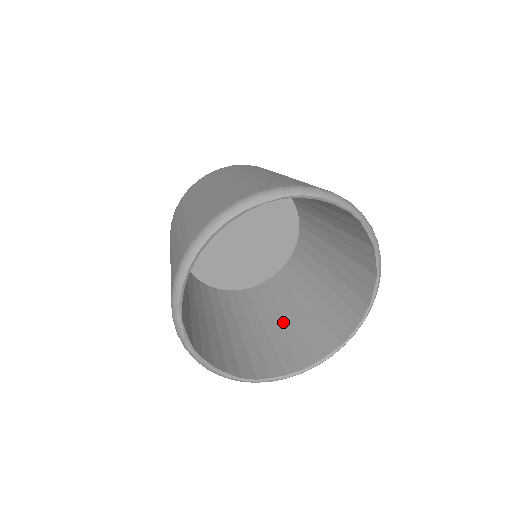
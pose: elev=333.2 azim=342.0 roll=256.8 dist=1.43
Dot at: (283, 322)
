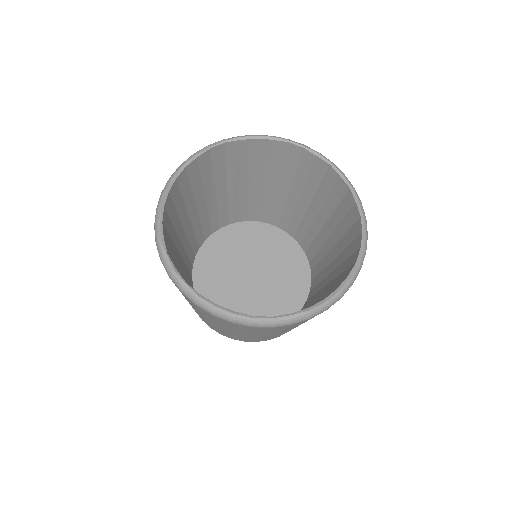
Dot at: occluded
